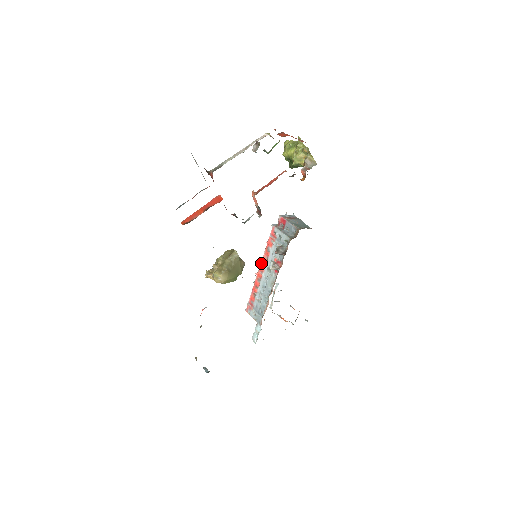
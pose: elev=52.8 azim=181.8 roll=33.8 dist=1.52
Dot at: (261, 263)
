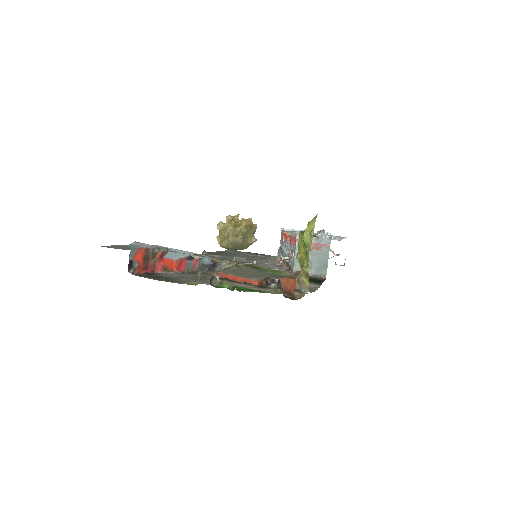
Dot at: (288, 235)
